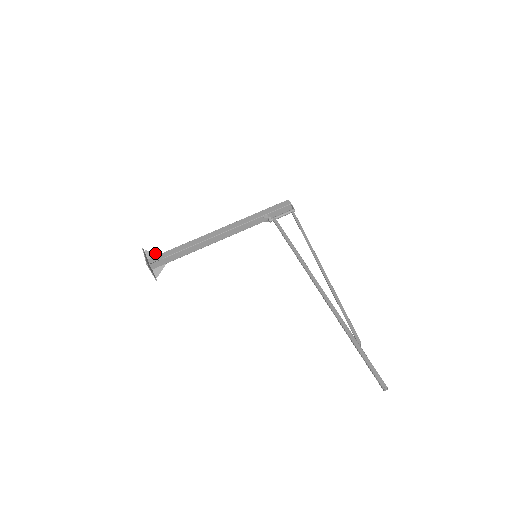
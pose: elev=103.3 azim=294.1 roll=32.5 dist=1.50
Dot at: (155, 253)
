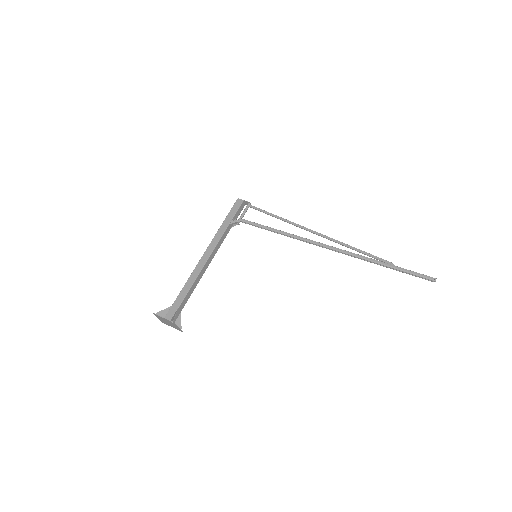
Dot at: (166, 310)
